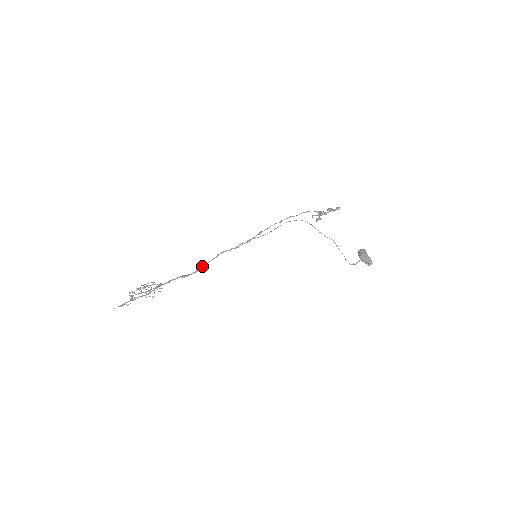
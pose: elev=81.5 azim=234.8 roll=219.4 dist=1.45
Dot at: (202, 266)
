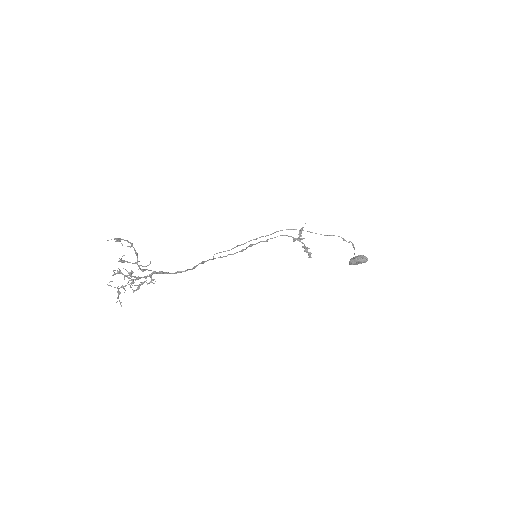
Dot at: occluded
